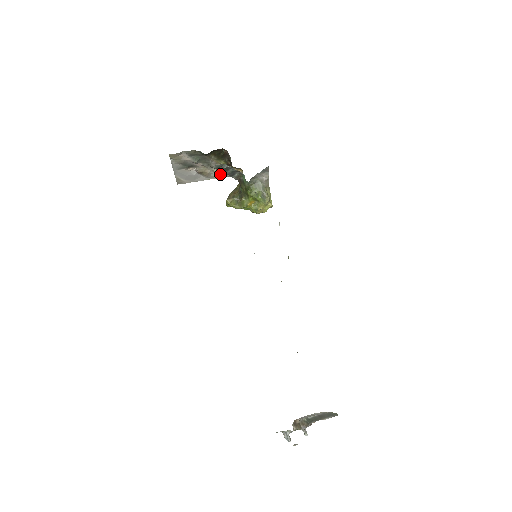
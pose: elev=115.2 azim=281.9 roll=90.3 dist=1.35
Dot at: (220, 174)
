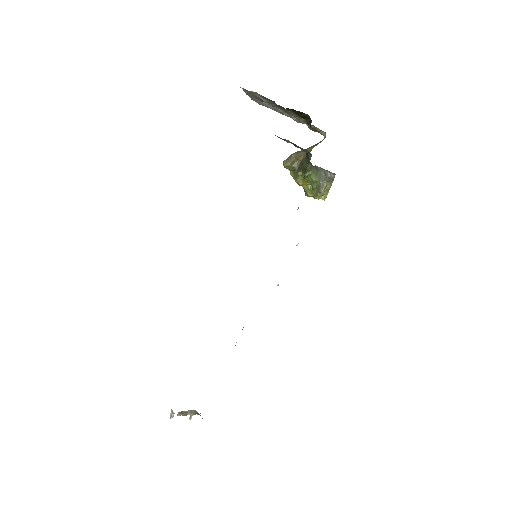
Dot at: (301, 122)
